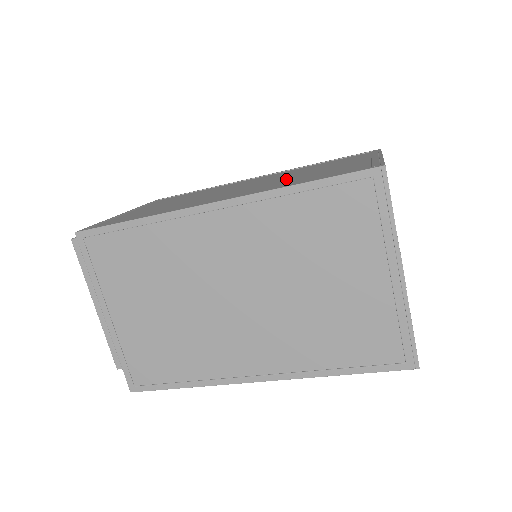
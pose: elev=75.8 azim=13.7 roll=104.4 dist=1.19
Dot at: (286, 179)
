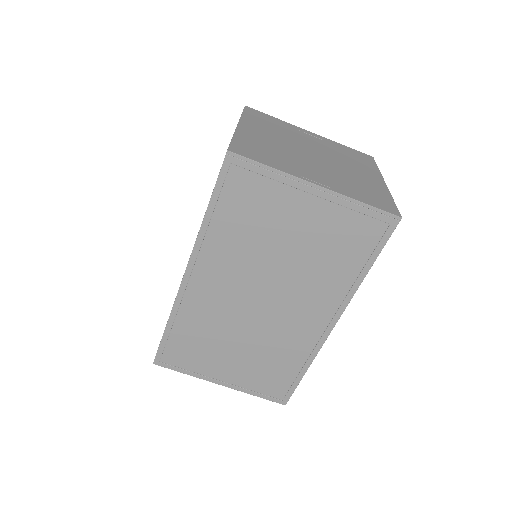
Dot at: occluded
